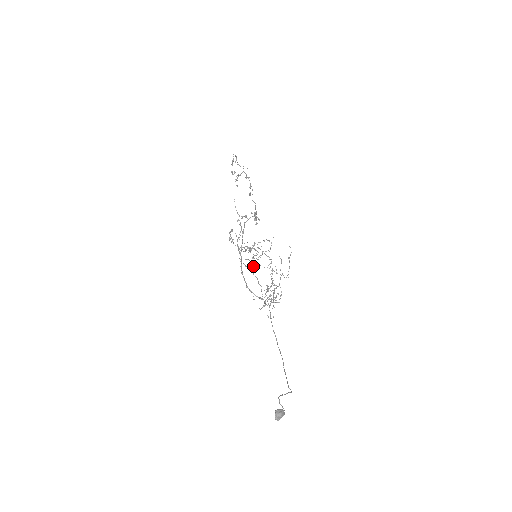
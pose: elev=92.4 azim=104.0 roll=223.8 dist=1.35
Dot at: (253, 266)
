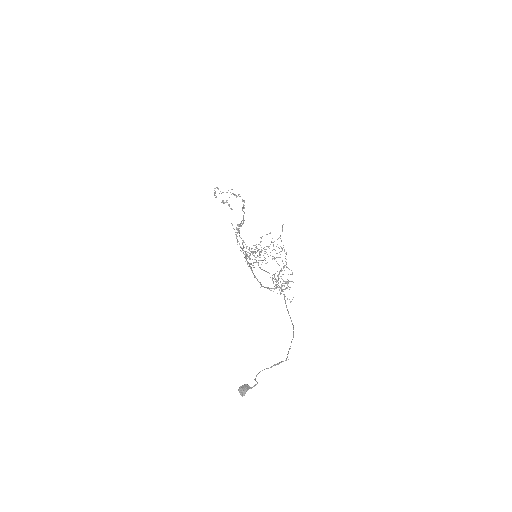
Dot at: (254, 267)
